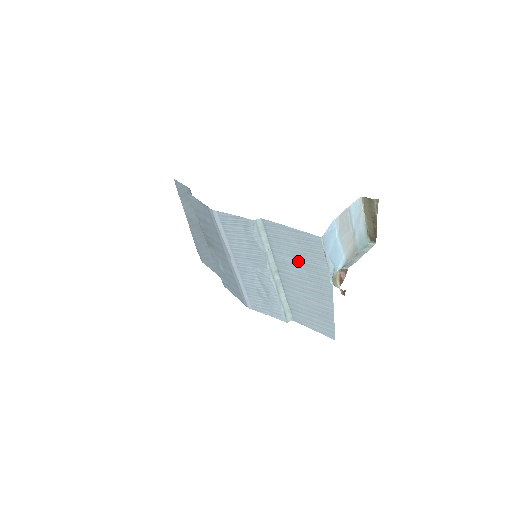
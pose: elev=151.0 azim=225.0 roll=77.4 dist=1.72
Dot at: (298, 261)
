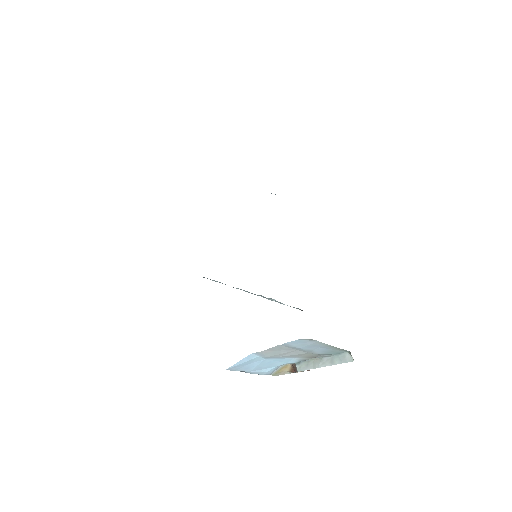
Dot at: occluded
